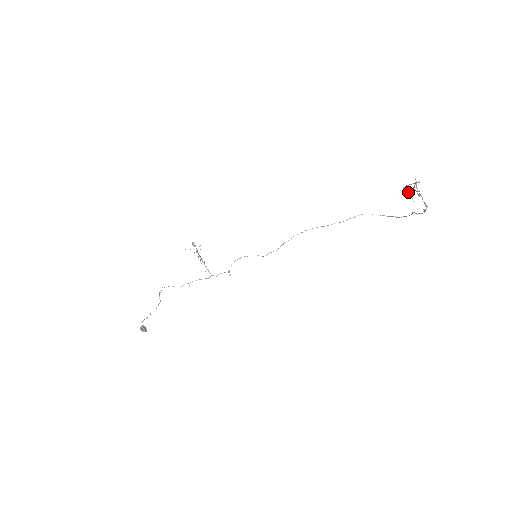
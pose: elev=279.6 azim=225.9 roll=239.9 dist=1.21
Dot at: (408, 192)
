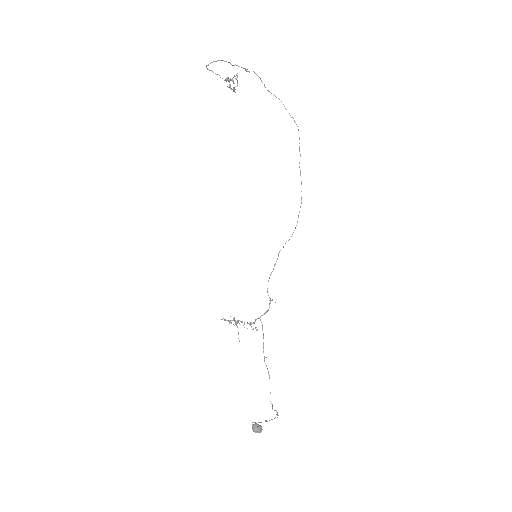
Dot at: (230, 84)
